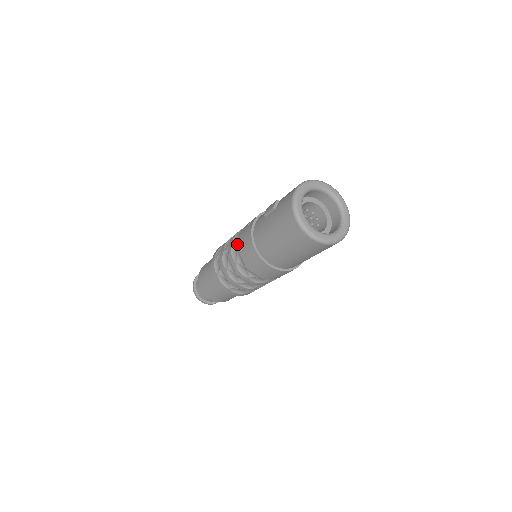
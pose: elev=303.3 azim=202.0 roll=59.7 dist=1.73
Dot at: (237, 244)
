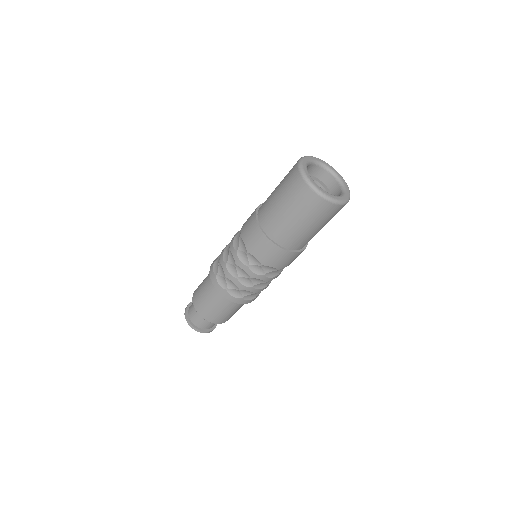
Dot at: occluded
